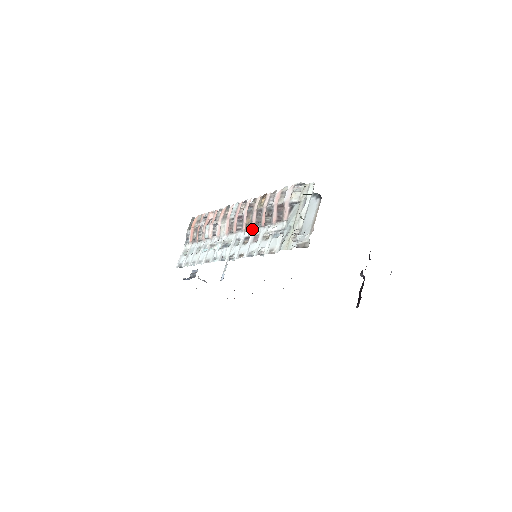
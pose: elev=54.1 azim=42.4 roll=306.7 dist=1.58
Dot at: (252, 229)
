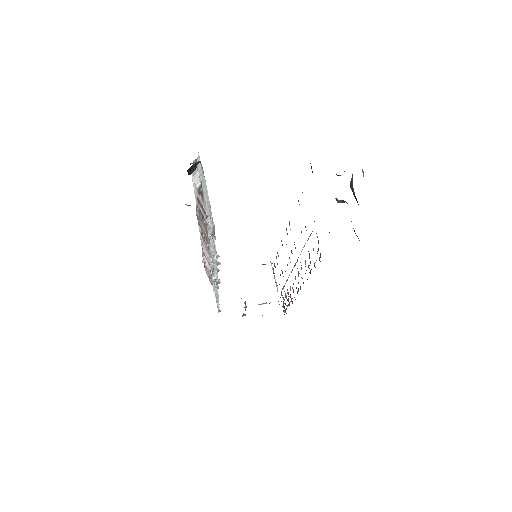
Dot at: (209, 240)
